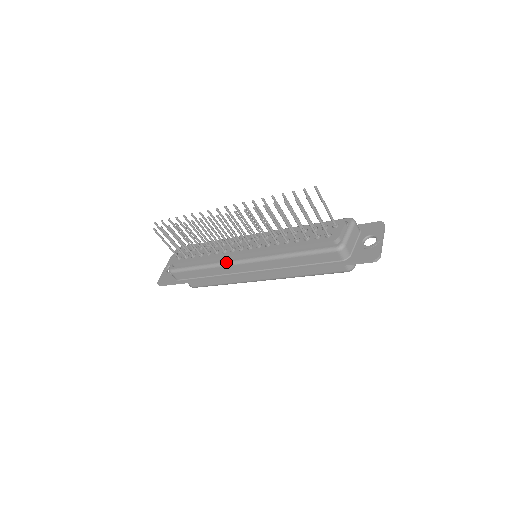
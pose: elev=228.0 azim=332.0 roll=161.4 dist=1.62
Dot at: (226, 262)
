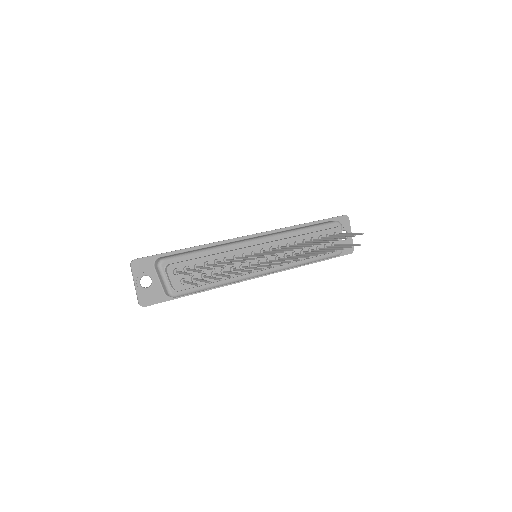
Dot at: (247, 278)
